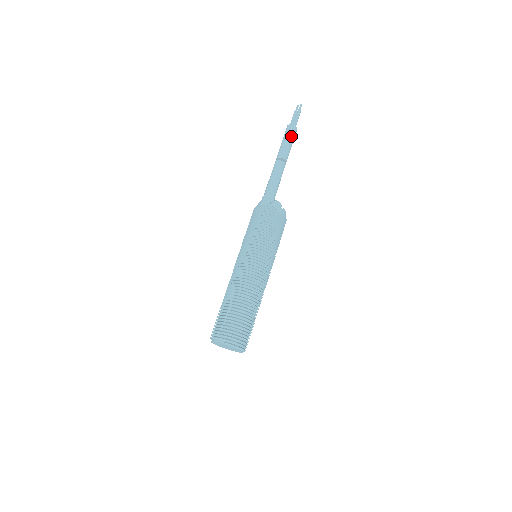
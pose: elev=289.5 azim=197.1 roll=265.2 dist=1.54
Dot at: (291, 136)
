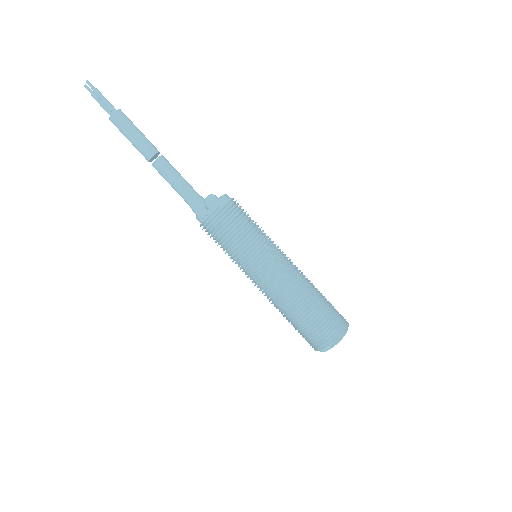
Dot at: (128, 126)
